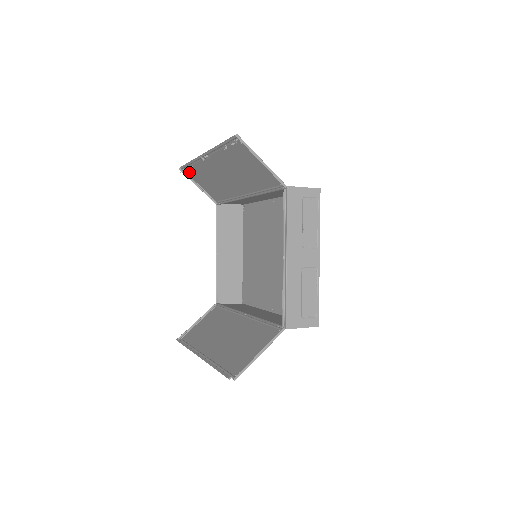
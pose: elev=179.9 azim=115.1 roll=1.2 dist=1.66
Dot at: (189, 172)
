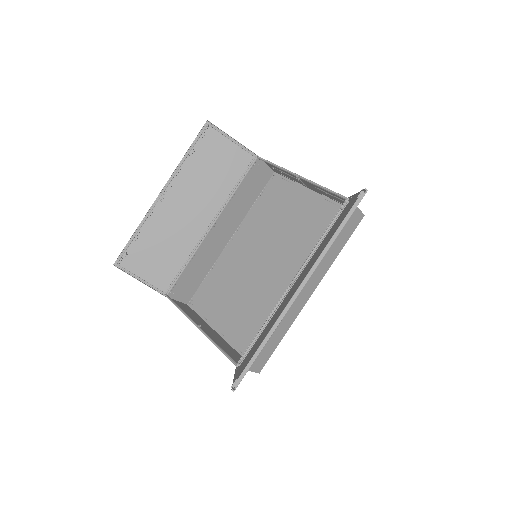
Dot at: (128, 260)
